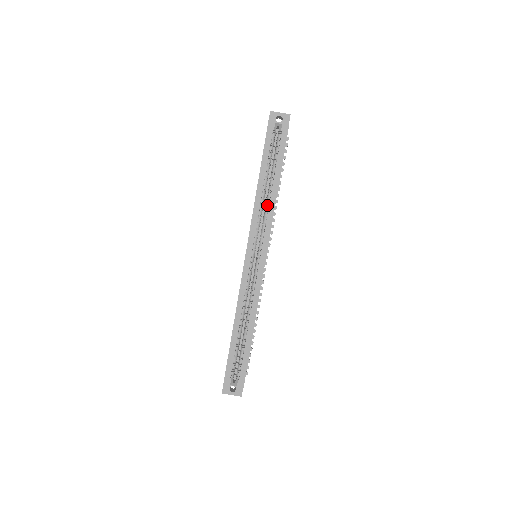
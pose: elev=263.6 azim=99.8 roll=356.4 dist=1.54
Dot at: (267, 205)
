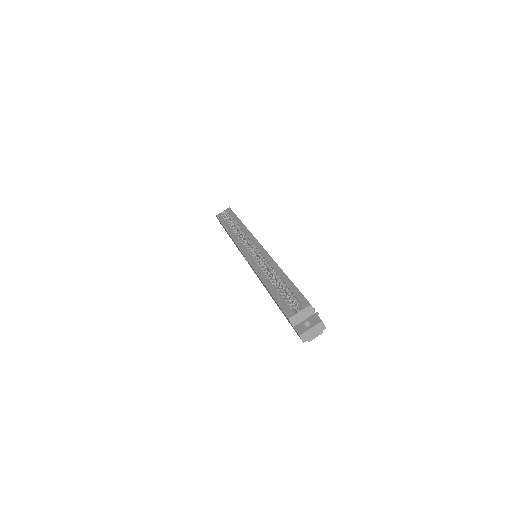
Dot at: occluded
